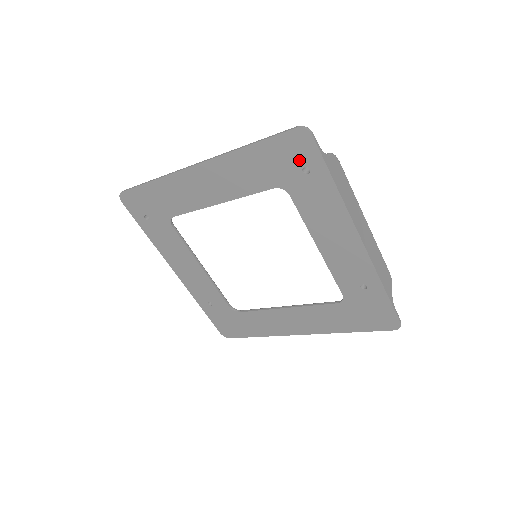
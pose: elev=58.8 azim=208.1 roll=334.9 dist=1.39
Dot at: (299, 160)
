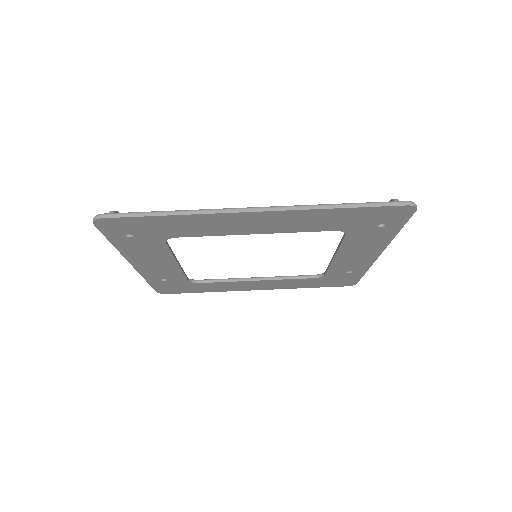
Dot at: (383, 220)
